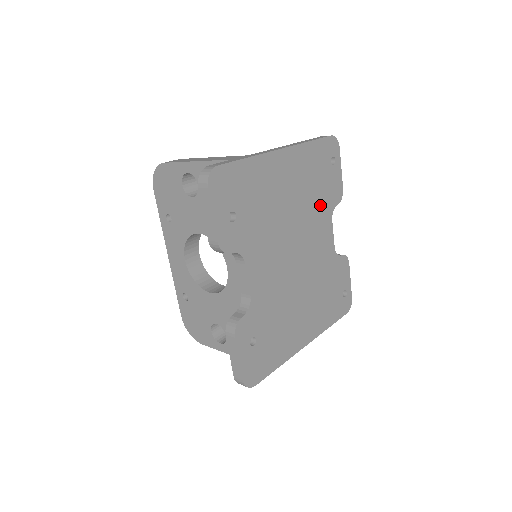
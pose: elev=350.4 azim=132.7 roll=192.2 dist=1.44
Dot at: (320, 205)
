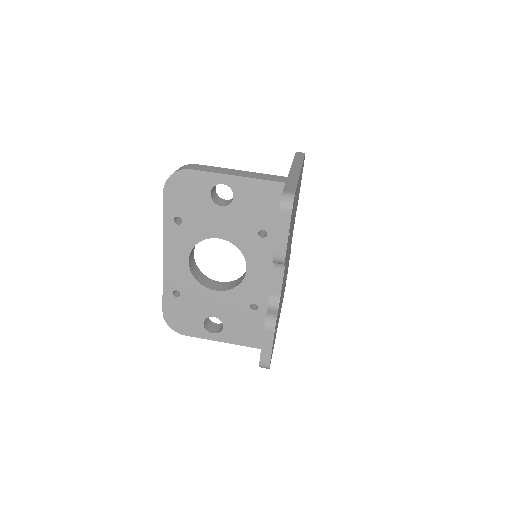
Dot at: occluded
